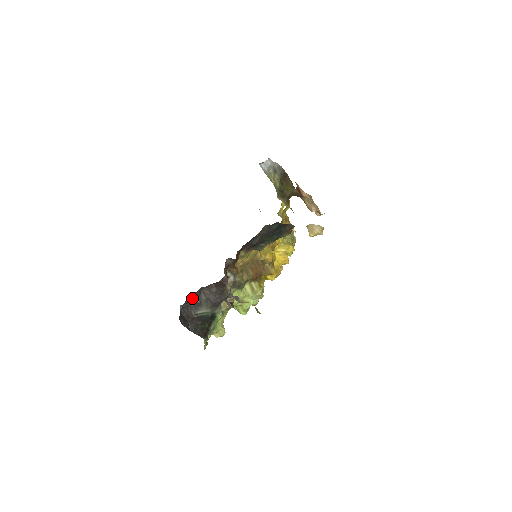
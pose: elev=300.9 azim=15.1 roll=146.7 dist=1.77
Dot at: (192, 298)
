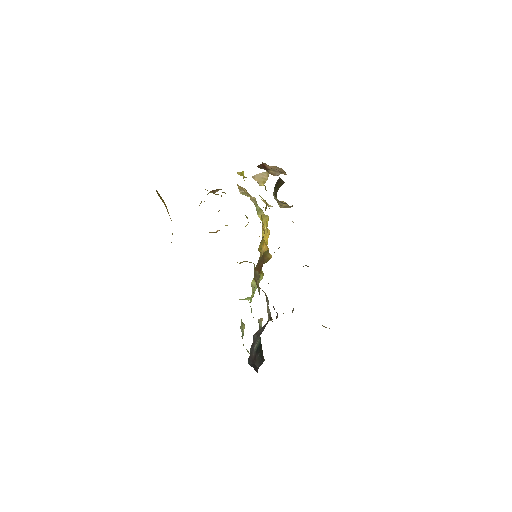
Dot at: occluded
